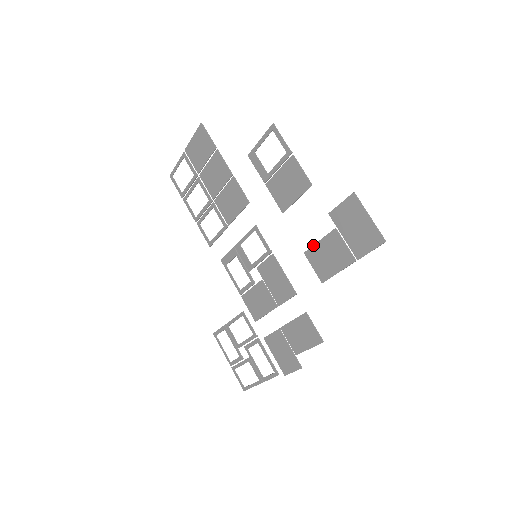
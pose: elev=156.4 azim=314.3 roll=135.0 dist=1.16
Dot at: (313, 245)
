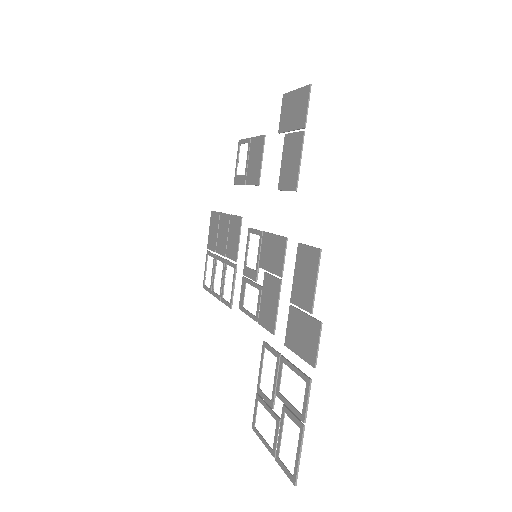
Dot at: (280, 172)
